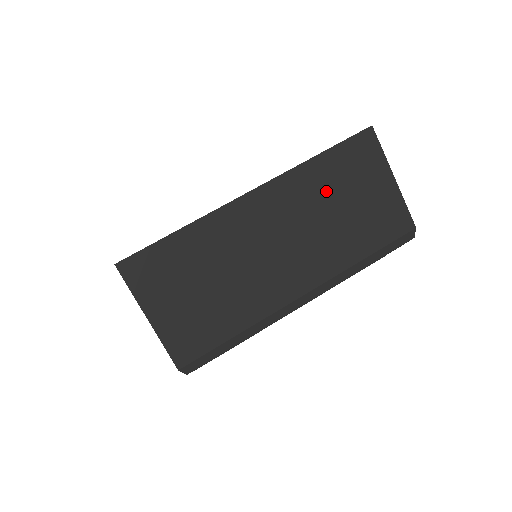
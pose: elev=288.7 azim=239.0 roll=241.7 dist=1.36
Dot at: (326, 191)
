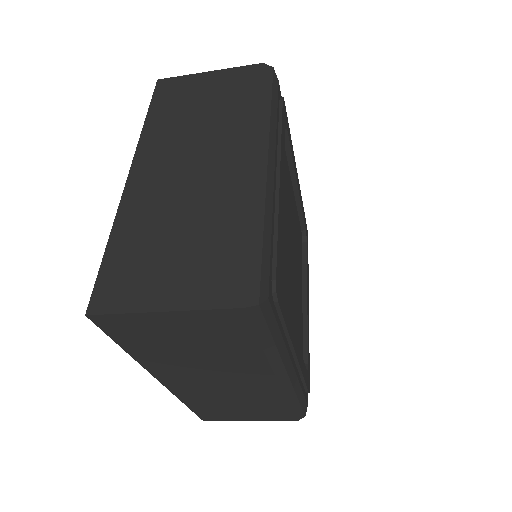
Dot at: (178, 120)
